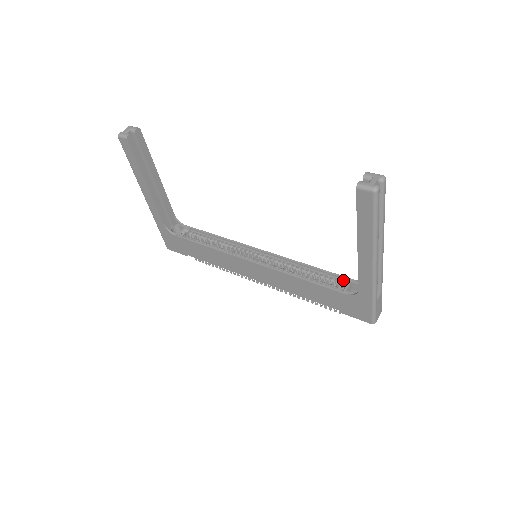
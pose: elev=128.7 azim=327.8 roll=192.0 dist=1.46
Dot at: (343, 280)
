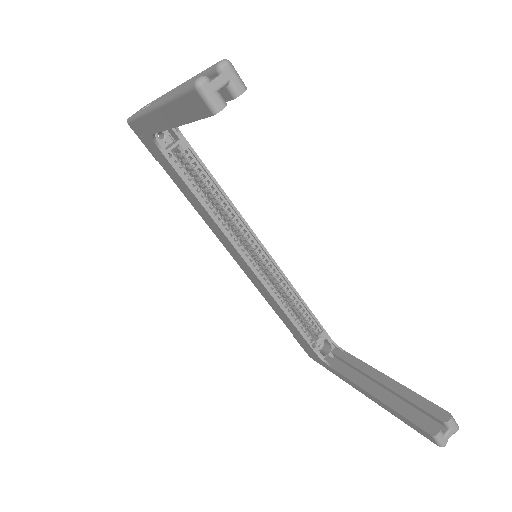
Dot at: (321, 334)
